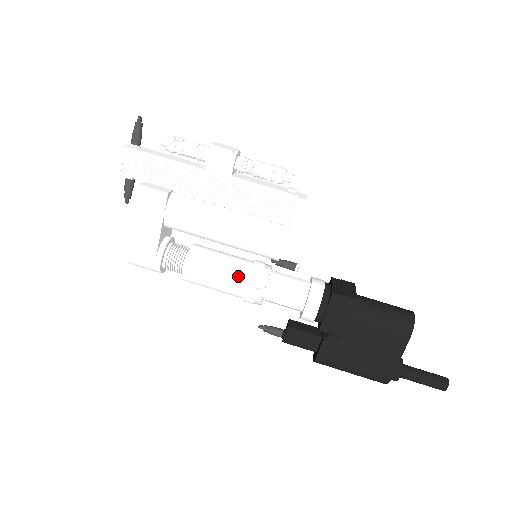
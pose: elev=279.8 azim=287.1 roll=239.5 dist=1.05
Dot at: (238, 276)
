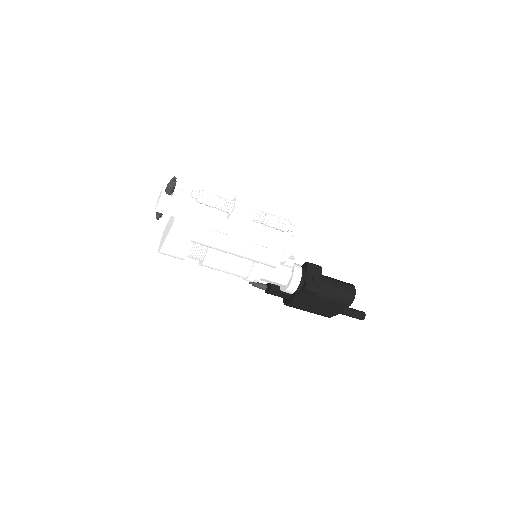
Dot at: (242, 271)
